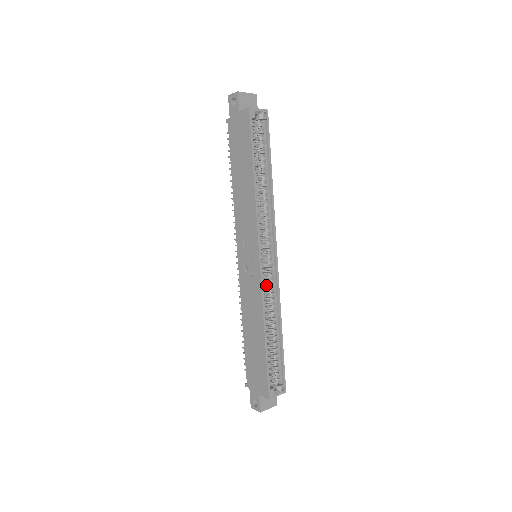
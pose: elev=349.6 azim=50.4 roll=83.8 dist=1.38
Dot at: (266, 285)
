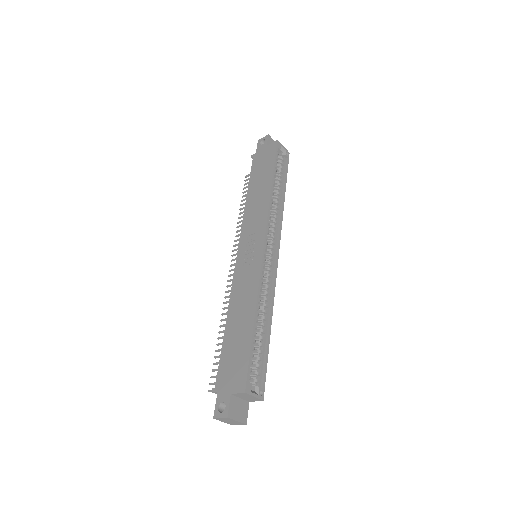
Dot at: (263, 278)
